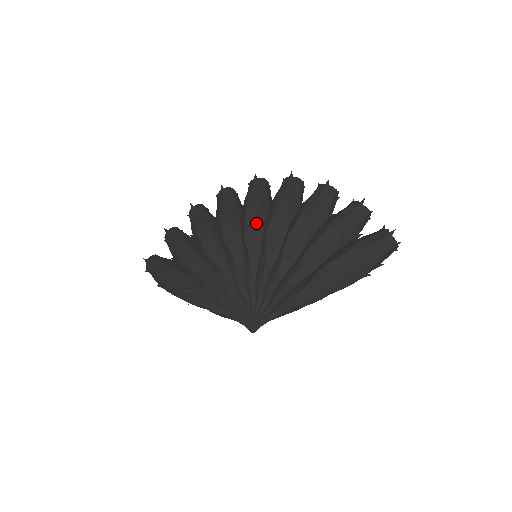
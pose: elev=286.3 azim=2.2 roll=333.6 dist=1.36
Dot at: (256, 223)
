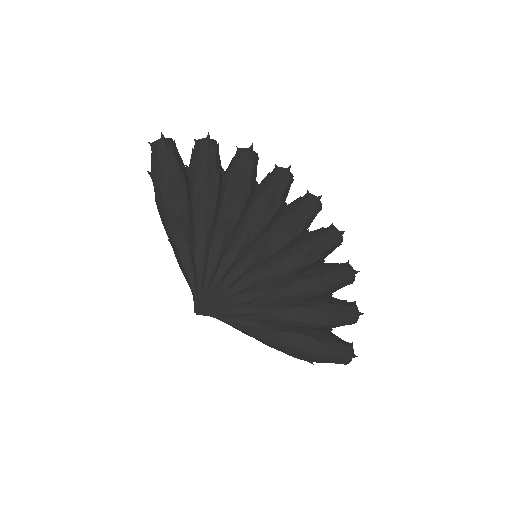
Dot at: (287, 239)
